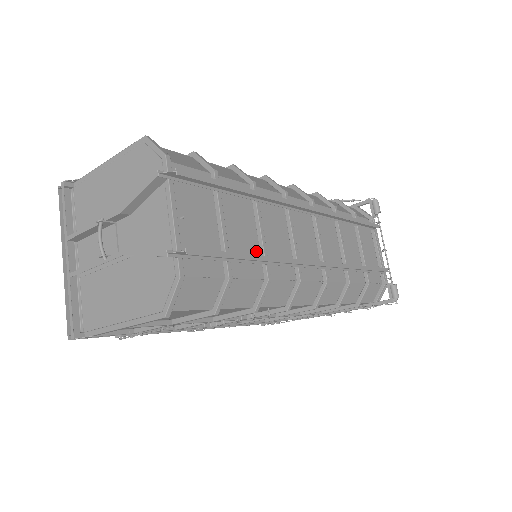
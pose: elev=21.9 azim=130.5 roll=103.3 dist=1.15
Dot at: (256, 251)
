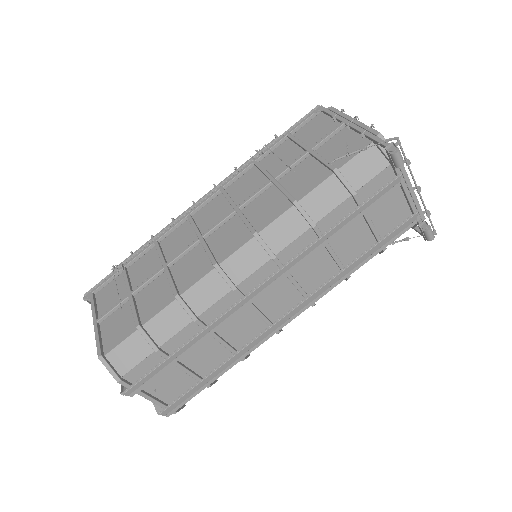
Dot at: (225, 351)
